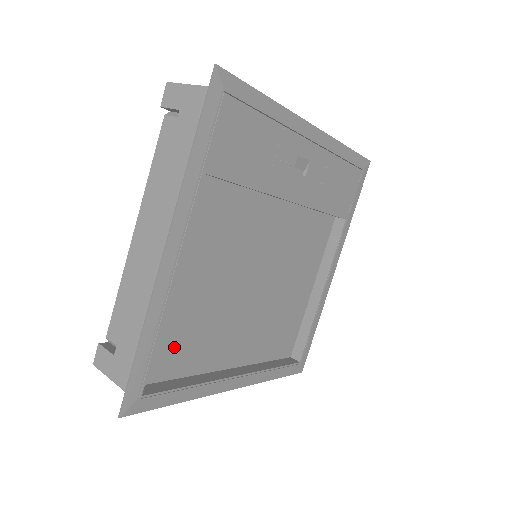
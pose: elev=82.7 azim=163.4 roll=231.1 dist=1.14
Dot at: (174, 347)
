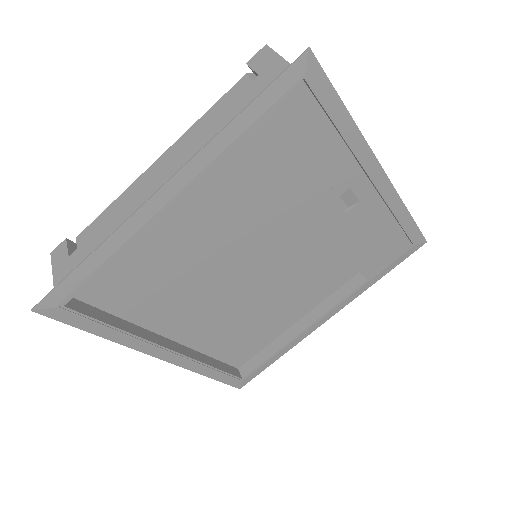
Dot at: (124, 285)
